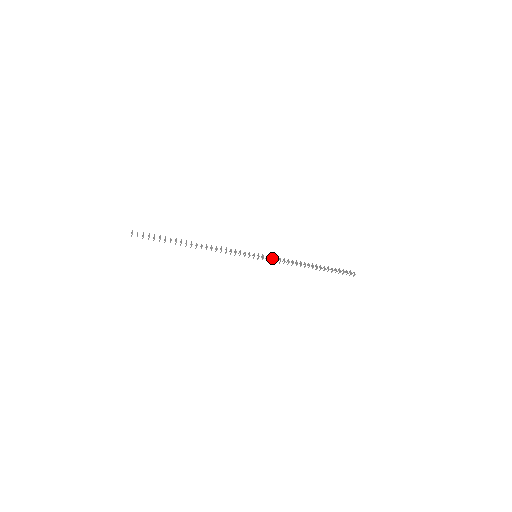
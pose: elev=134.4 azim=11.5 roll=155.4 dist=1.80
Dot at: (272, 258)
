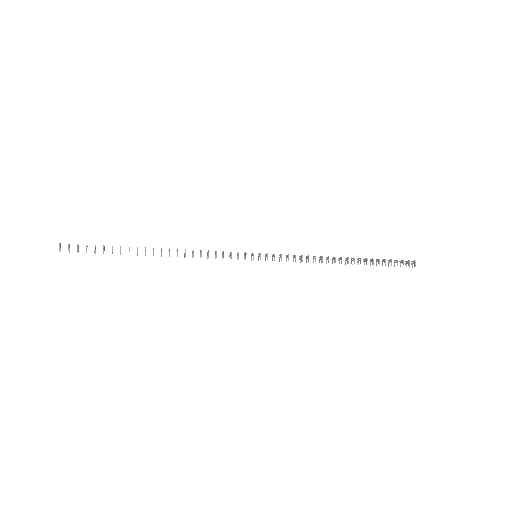
Dot at: (280, 254)
